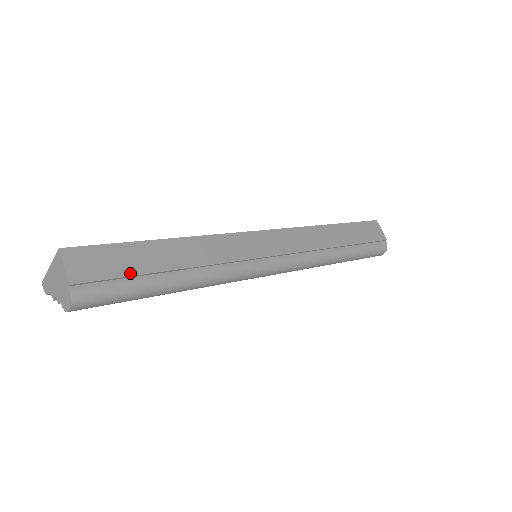
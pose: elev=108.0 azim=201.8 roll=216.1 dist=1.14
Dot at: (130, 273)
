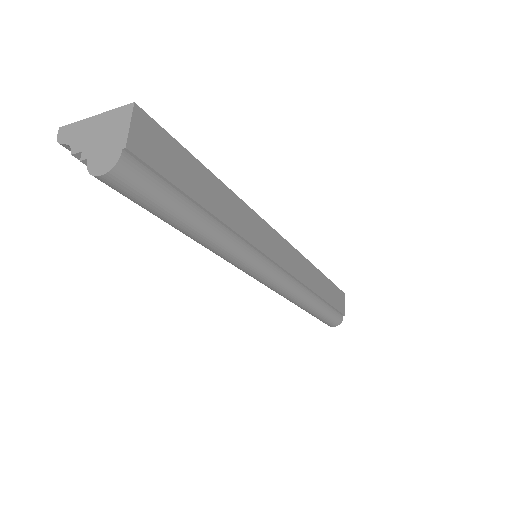
Dot at: (179, 184)
